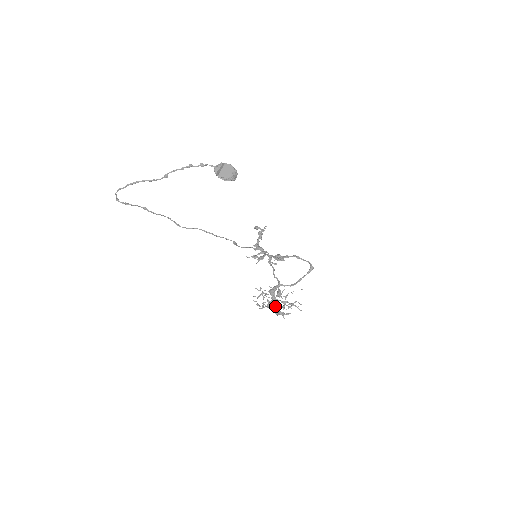
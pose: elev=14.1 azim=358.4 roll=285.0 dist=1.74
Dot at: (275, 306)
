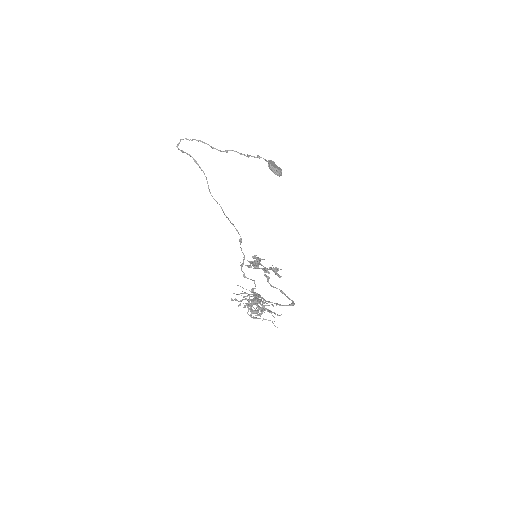
Dot at: (256, 301)
